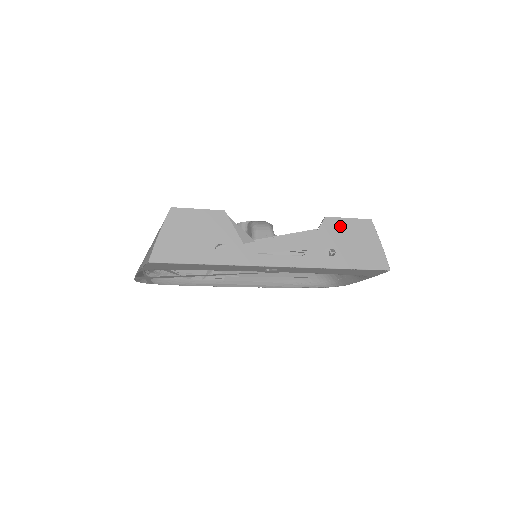
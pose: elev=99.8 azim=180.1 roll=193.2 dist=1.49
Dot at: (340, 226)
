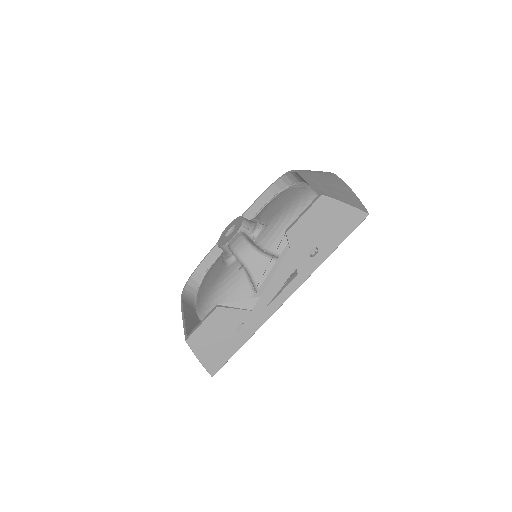
Dot at: (303, 227)
